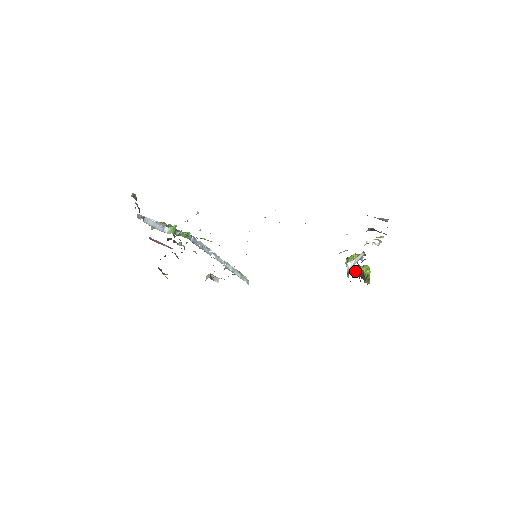
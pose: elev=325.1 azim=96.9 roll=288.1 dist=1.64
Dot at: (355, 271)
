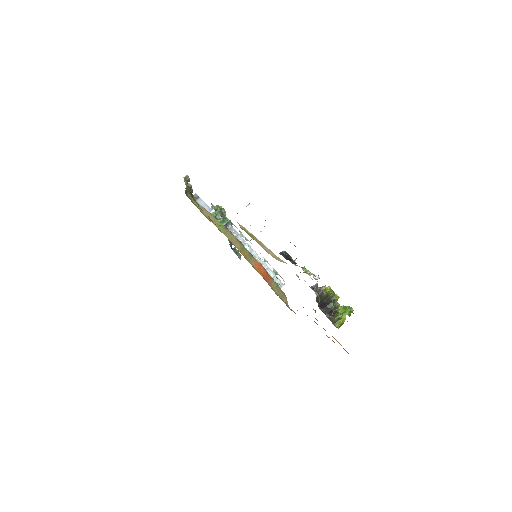
Dot at: (320, 305)
